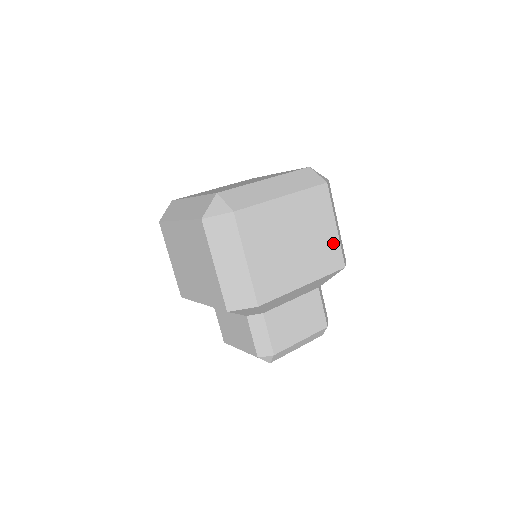
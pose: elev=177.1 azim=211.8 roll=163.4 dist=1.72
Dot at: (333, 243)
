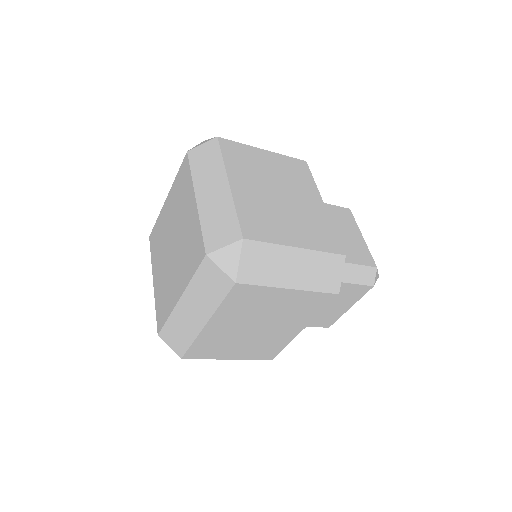
Dot at: (302, 297)
